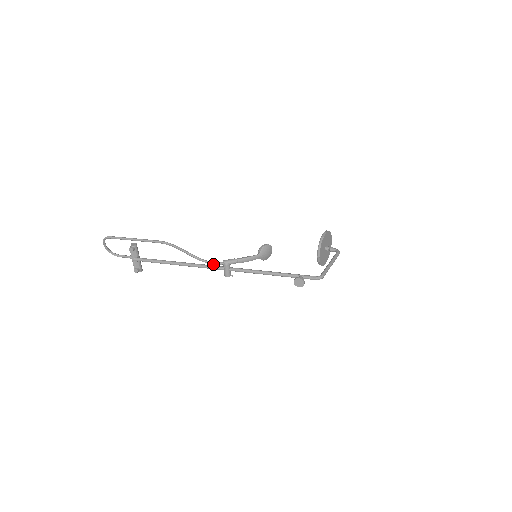
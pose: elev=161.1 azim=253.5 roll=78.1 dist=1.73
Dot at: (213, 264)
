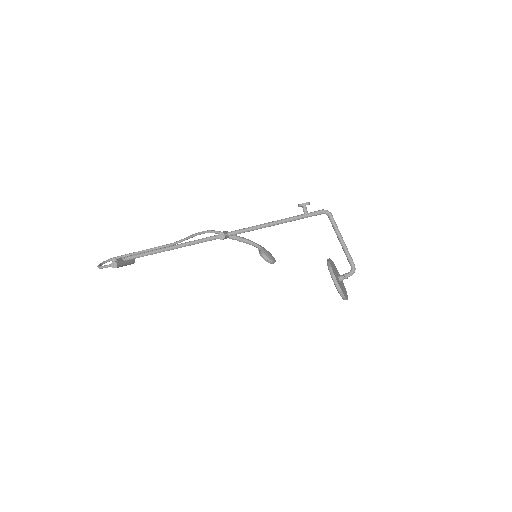
Dot at: (213, 231)
